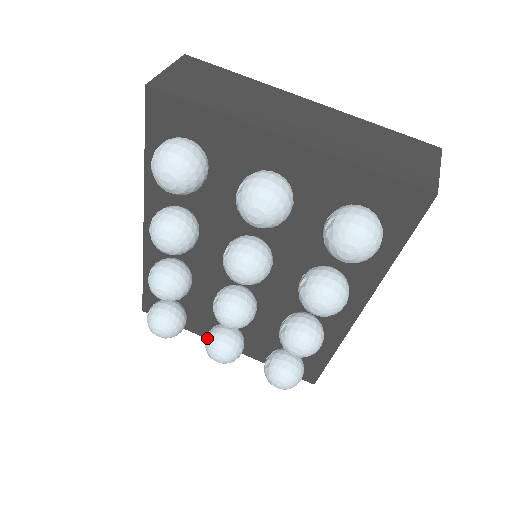
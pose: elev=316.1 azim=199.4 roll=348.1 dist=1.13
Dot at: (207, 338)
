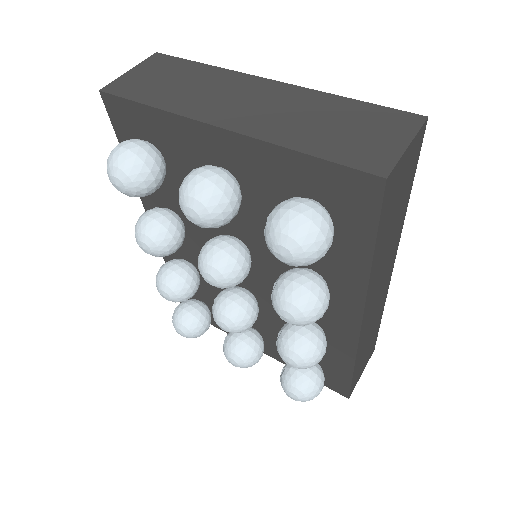
Dot at: (225, 340)
